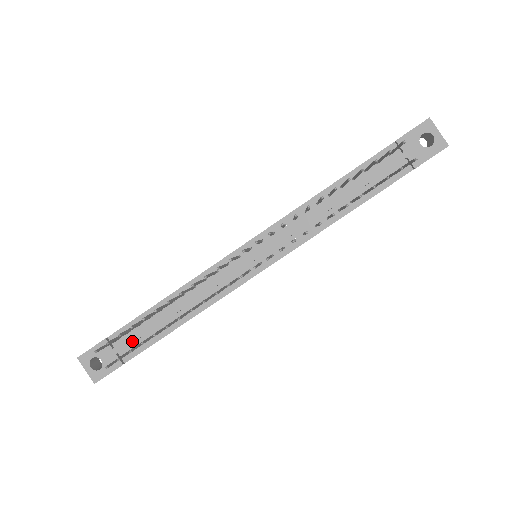
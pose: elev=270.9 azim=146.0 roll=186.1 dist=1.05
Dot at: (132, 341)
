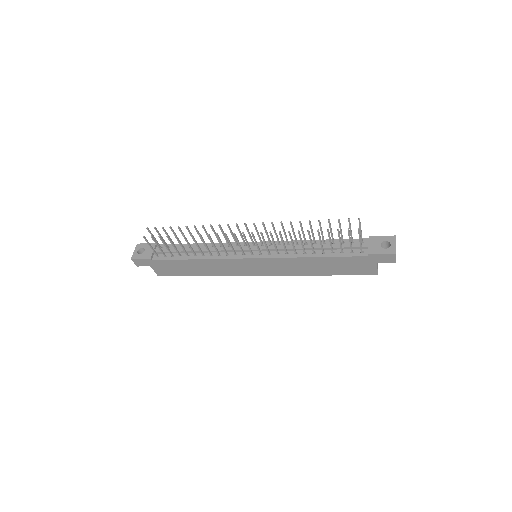
Dot at: (165, 251)
